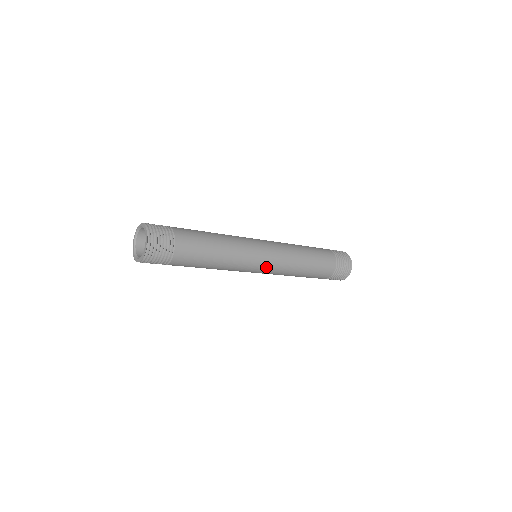
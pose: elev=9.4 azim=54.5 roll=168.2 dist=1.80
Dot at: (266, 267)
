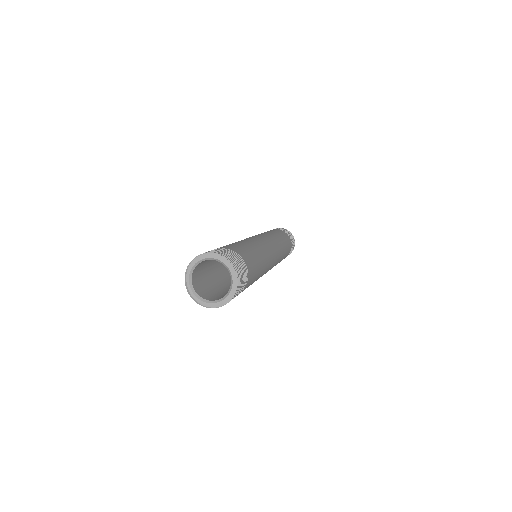
Dot at: (275, 254)
